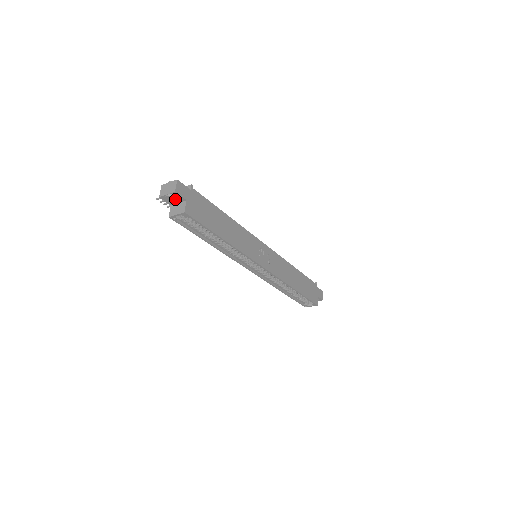
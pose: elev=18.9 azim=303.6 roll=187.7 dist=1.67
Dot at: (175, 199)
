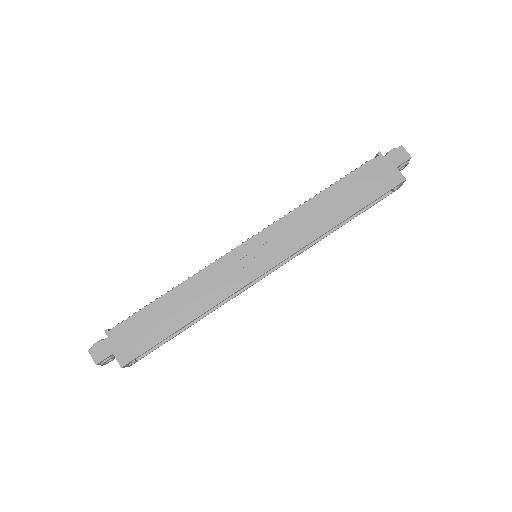
Dot at: (109, 360)
